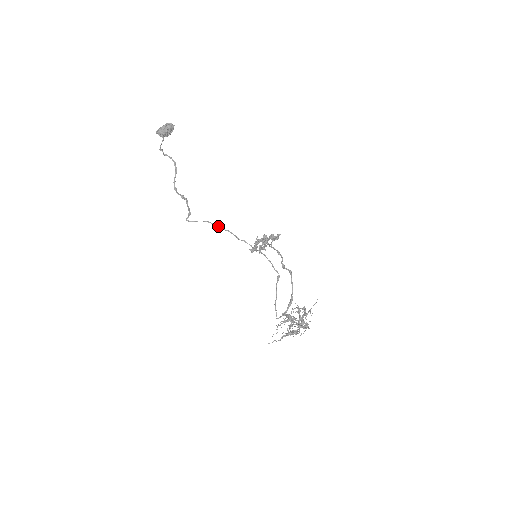
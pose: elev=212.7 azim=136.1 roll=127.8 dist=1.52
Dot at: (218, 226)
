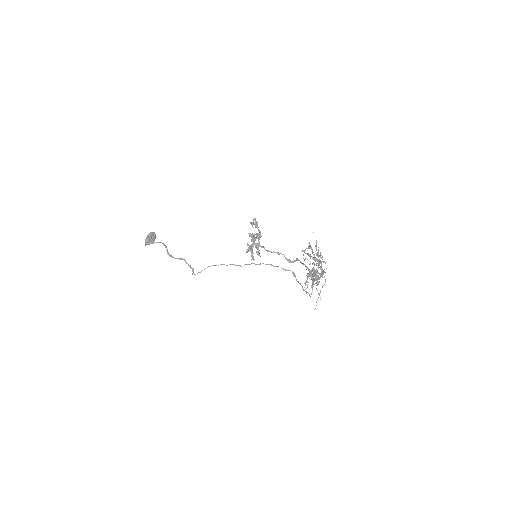
Dot at: occluded
